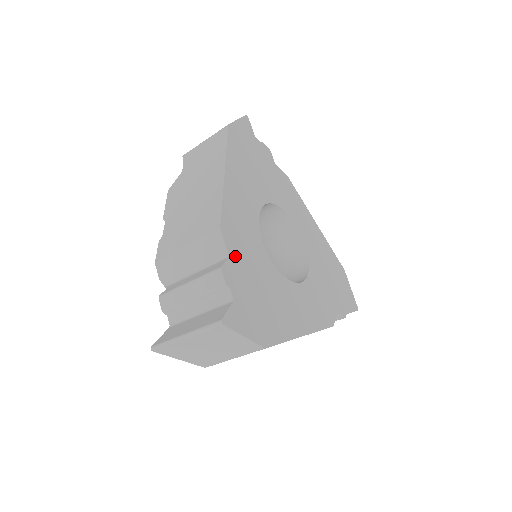
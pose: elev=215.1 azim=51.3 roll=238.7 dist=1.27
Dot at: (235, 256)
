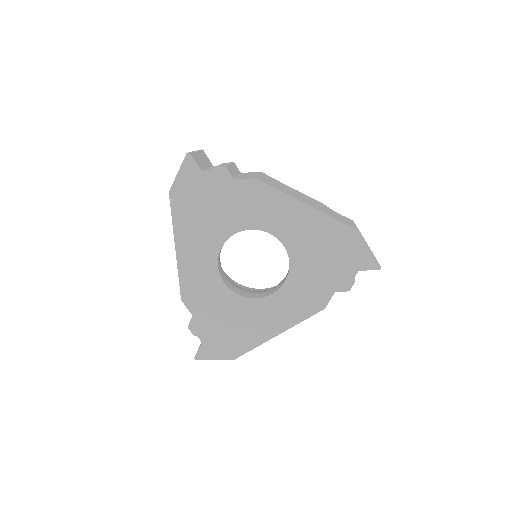
Dot at: (198, 312)
